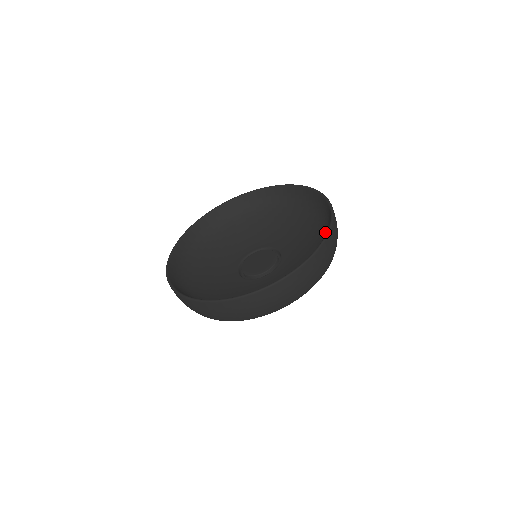
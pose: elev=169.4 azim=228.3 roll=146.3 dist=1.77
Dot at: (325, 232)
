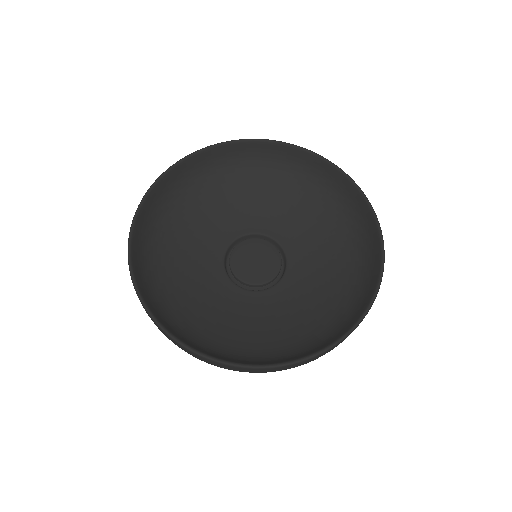
Dot at: (344, 207)
